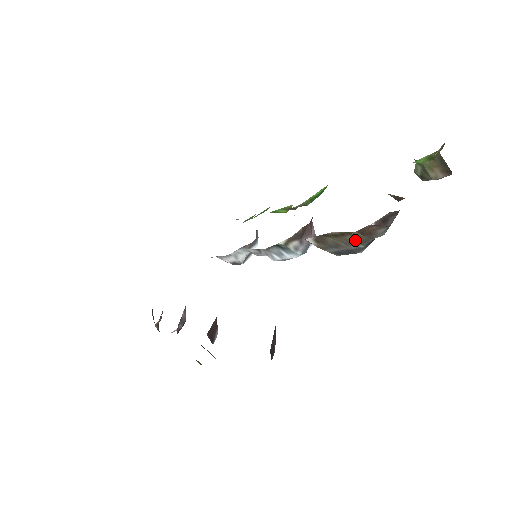
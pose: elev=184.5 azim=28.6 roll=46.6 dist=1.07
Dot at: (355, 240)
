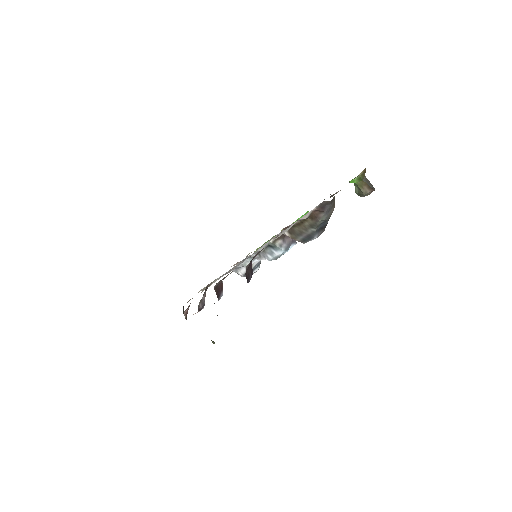
Dot at: (309, 225)
